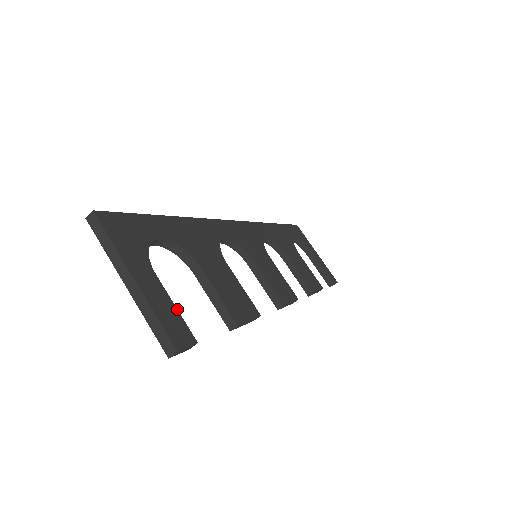
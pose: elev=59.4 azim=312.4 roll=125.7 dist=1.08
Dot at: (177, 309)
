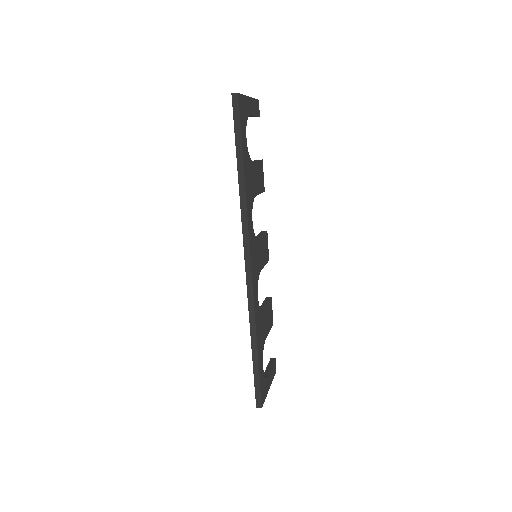
Dot at: (272, 366)
